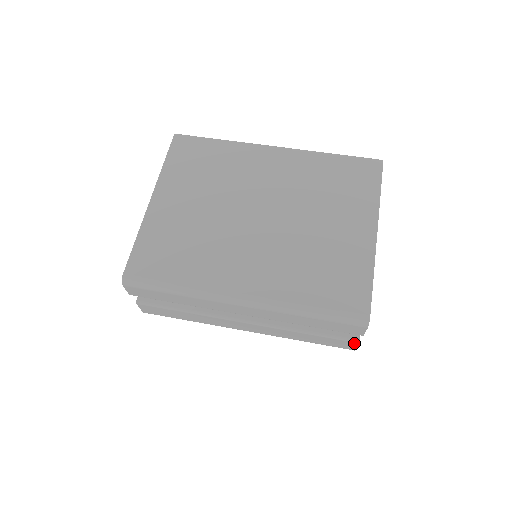
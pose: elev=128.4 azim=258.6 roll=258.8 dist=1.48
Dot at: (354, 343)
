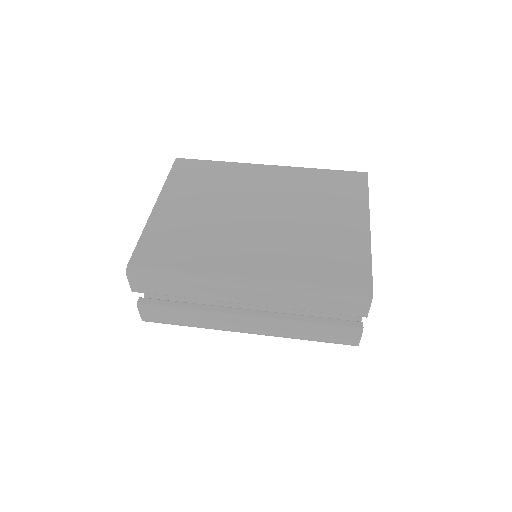
Dot at: (358, 332)
